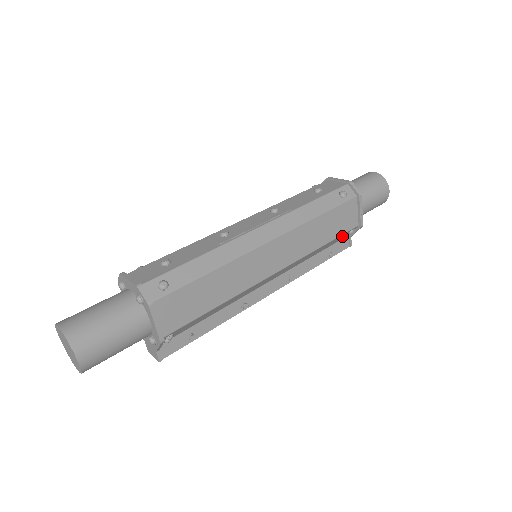
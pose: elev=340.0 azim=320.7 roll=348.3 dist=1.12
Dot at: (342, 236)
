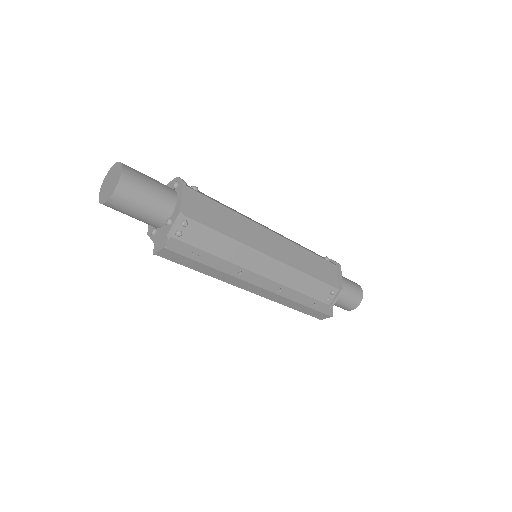
Dot at: (325, 291)
